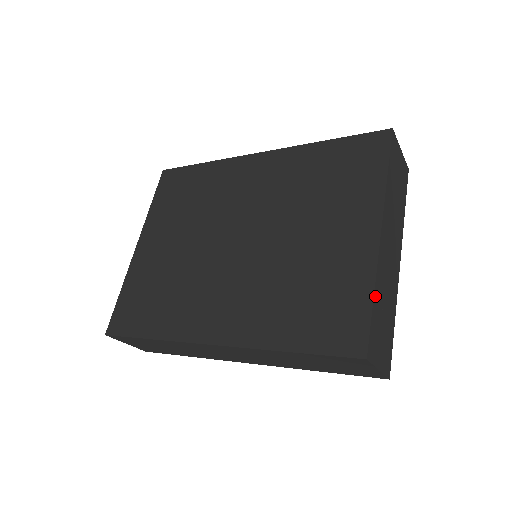
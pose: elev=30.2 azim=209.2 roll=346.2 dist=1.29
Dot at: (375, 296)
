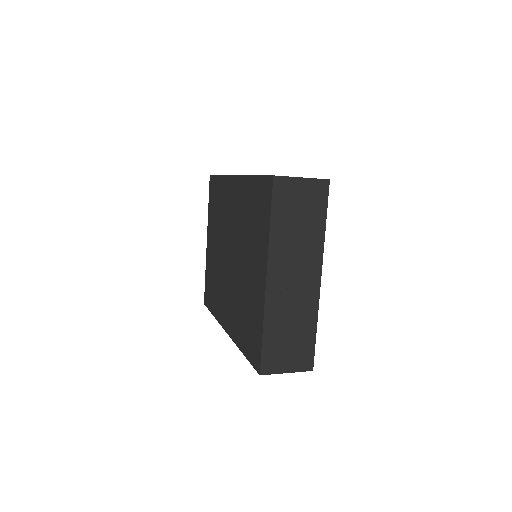
Dot at: (266, 330)
